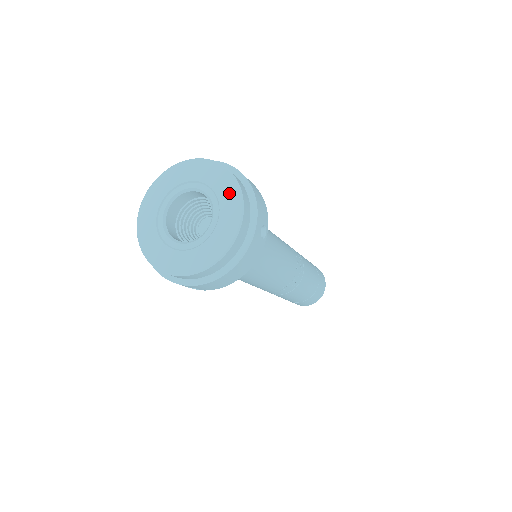
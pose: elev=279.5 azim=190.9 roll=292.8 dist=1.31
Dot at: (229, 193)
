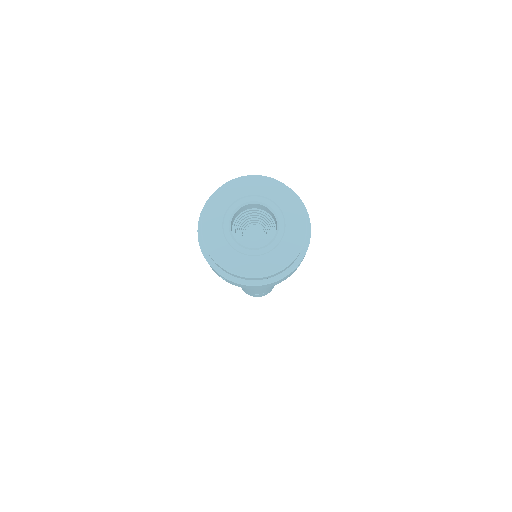
Dot at: (297, 228)
